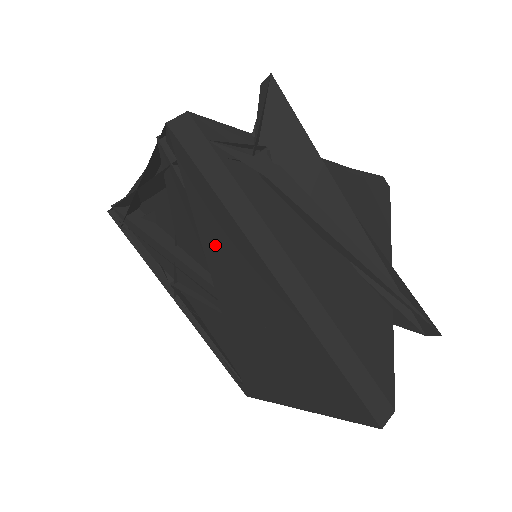
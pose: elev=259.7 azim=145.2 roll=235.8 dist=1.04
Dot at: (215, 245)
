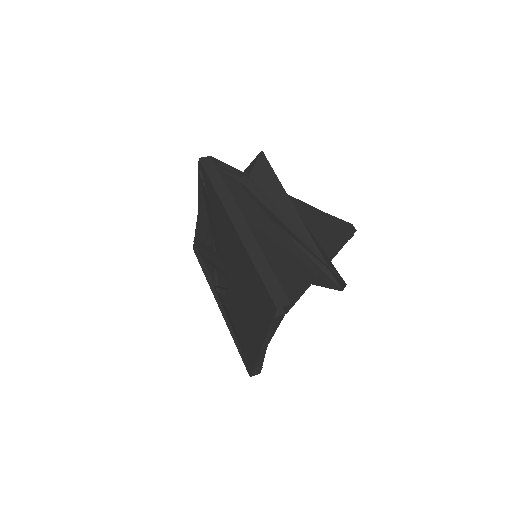
Dot at: (218, 223)
